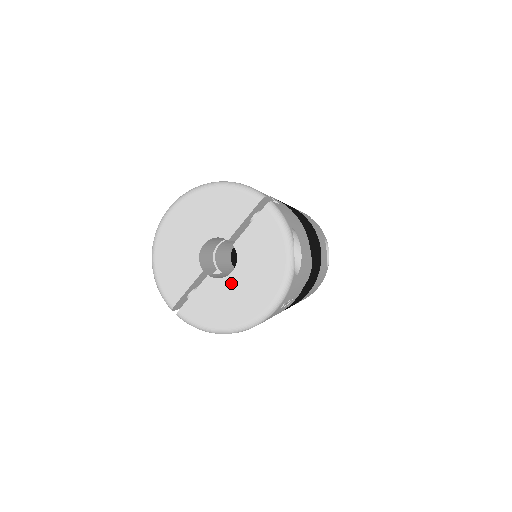
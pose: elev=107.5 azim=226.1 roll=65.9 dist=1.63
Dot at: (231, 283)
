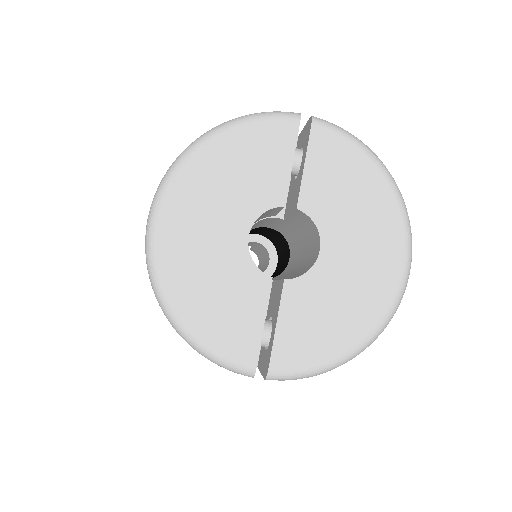
Dot at: (328, 268)
